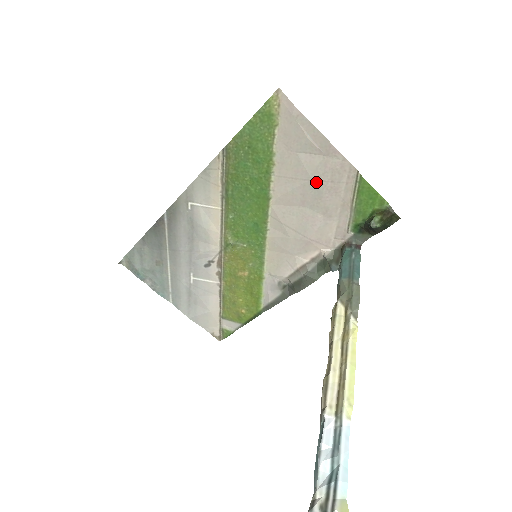
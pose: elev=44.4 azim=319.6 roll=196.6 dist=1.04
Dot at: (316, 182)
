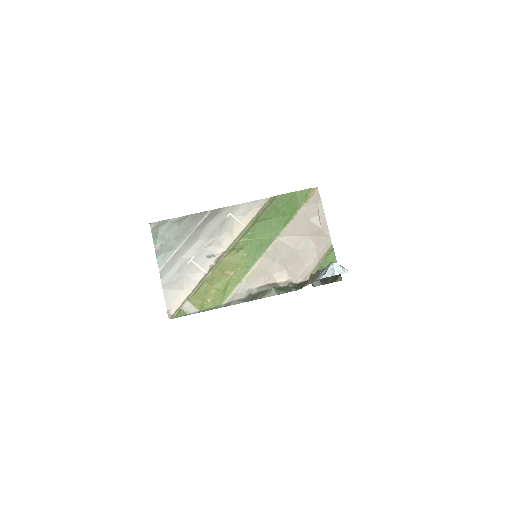
Dot at: (309, 239)
